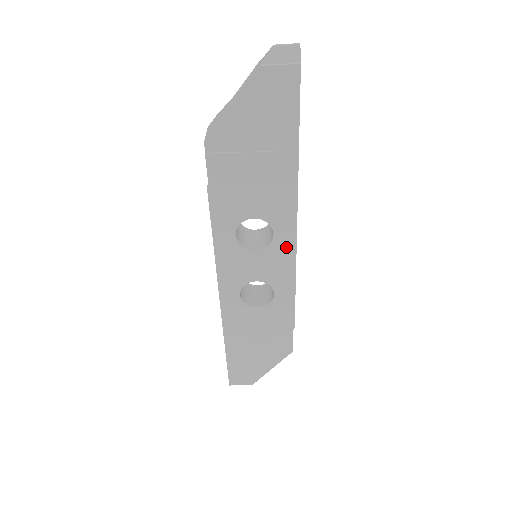
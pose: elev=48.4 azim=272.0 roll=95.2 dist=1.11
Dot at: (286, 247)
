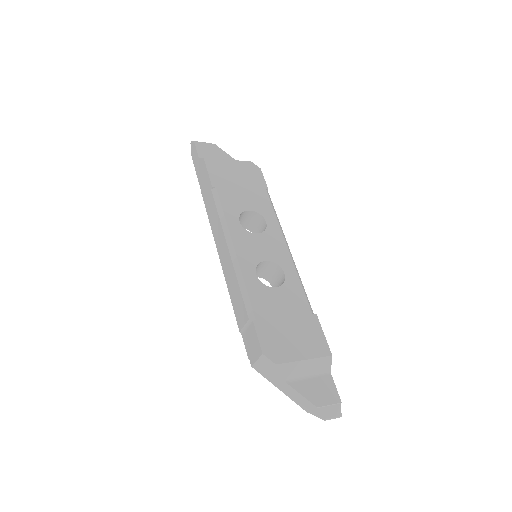
Dot at: occluded
